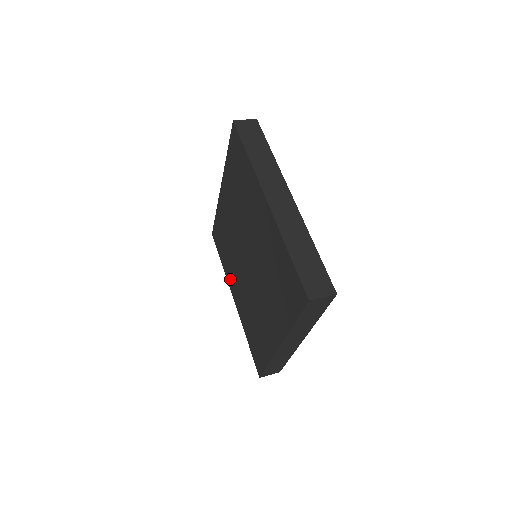
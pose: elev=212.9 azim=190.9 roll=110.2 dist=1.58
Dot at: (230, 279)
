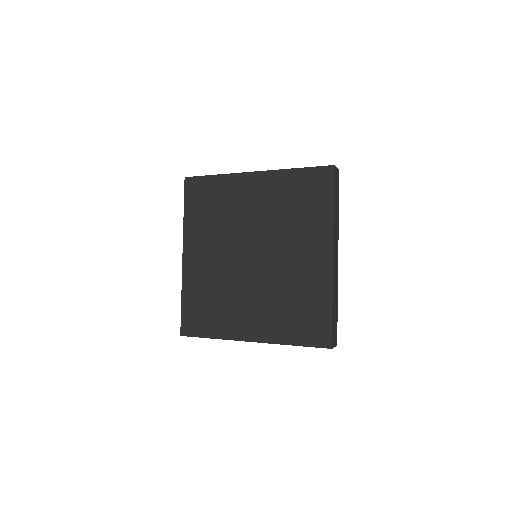
Dot at: (193, 239)
